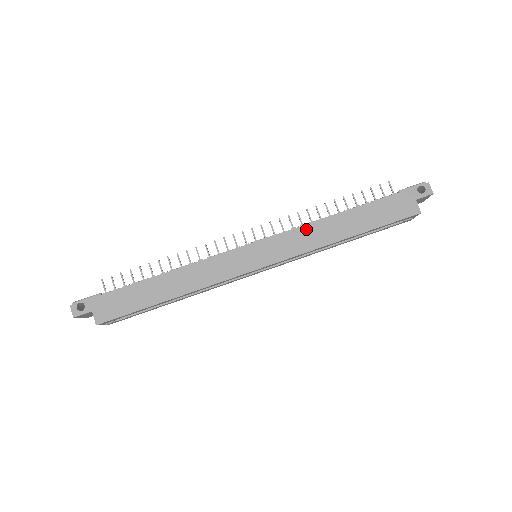
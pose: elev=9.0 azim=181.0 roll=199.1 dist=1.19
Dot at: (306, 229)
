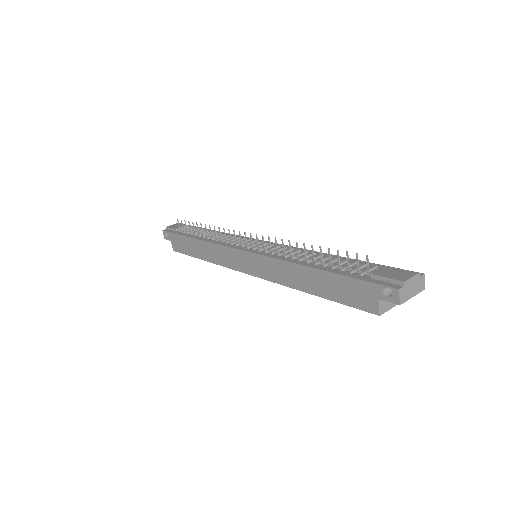
Dot at: (278, 263)
